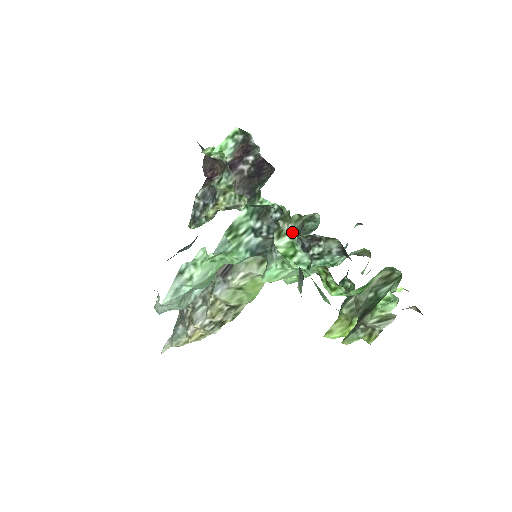
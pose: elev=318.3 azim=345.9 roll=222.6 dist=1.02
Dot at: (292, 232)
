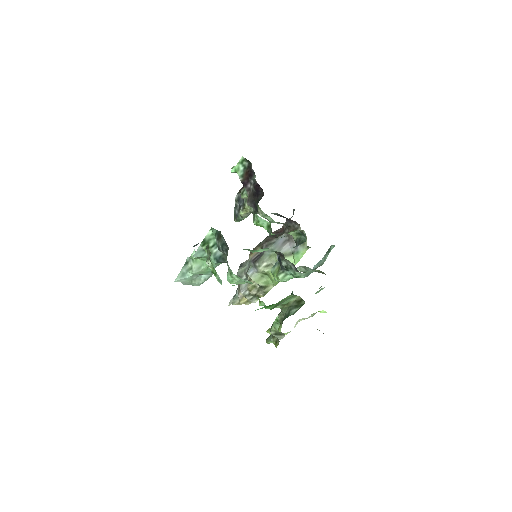
Dot at: occluded
